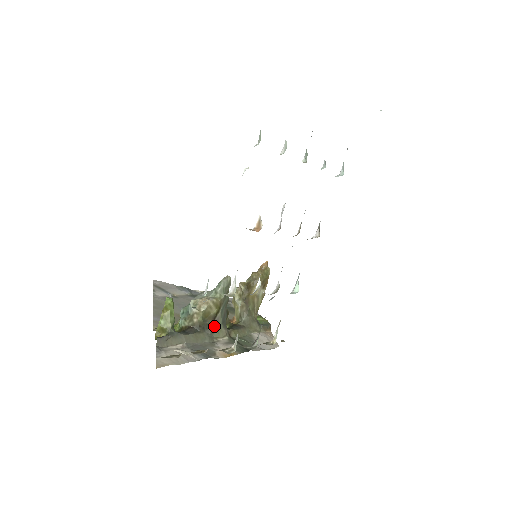
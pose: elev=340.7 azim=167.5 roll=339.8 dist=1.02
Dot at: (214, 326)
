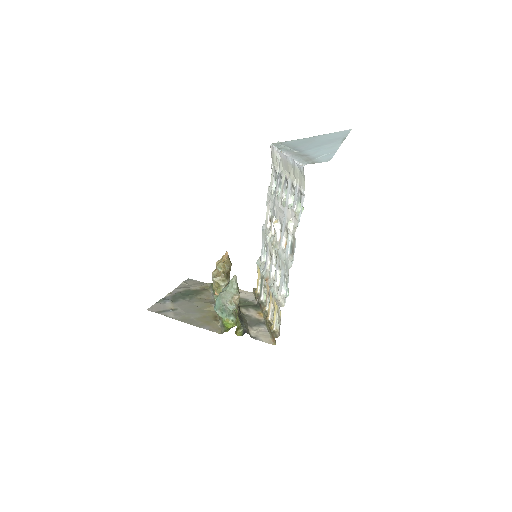
Dot at: (239, 307)
